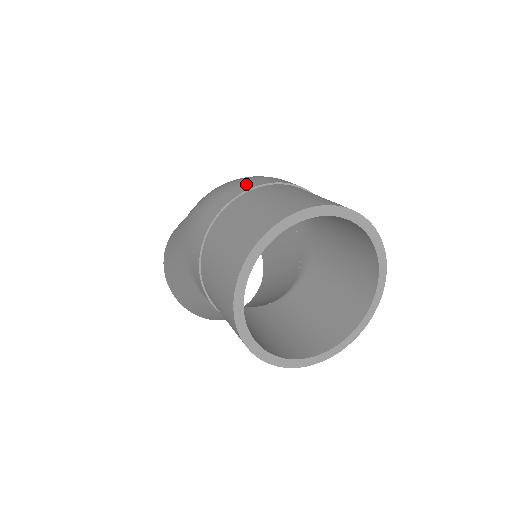
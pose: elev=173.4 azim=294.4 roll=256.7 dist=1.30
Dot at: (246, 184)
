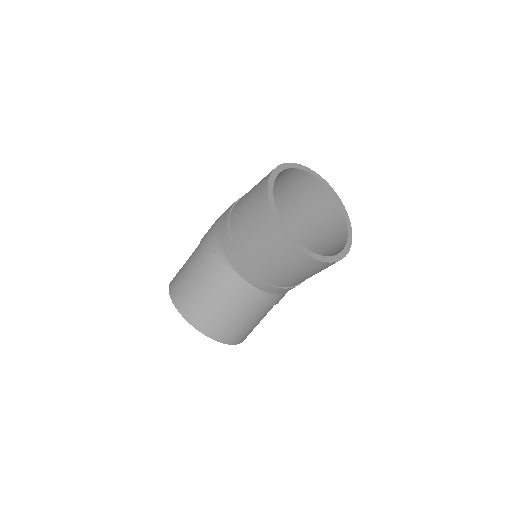
Dot at: occluded
